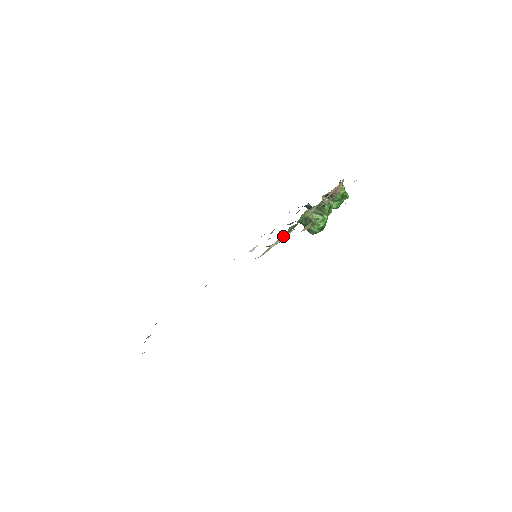
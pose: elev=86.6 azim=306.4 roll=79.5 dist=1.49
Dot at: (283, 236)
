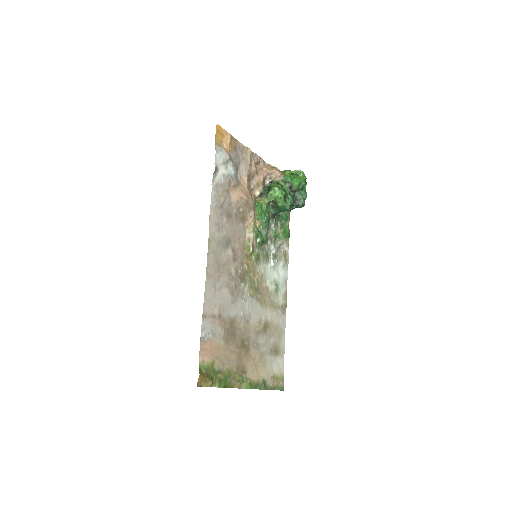
Dot at: (248, 223)
